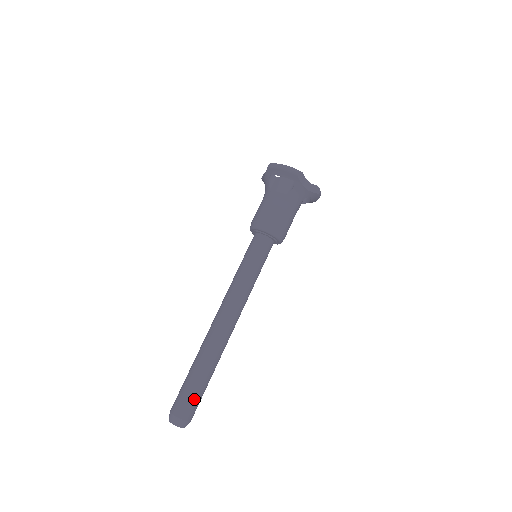
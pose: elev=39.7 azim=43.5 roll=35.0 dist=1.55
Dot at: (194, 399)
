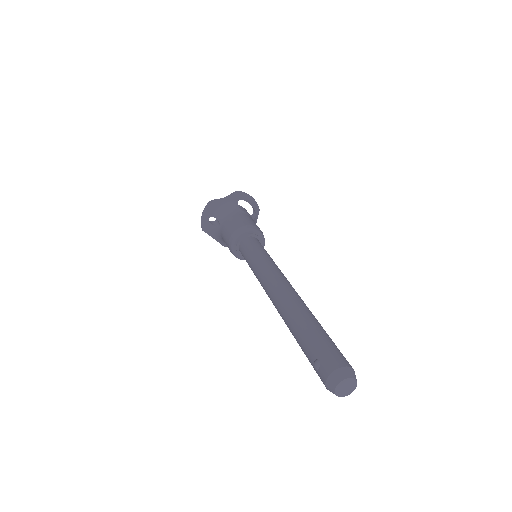
Dot at: occluded
